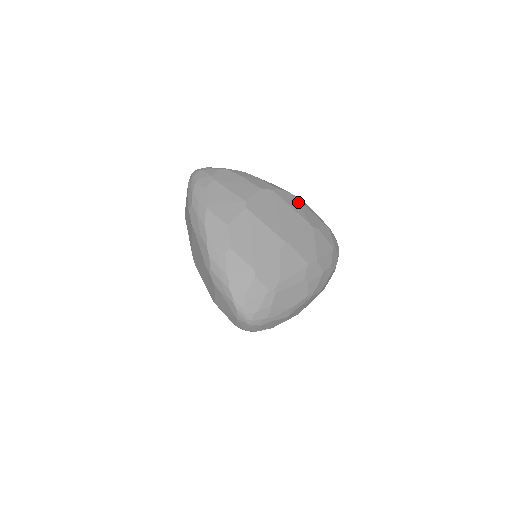
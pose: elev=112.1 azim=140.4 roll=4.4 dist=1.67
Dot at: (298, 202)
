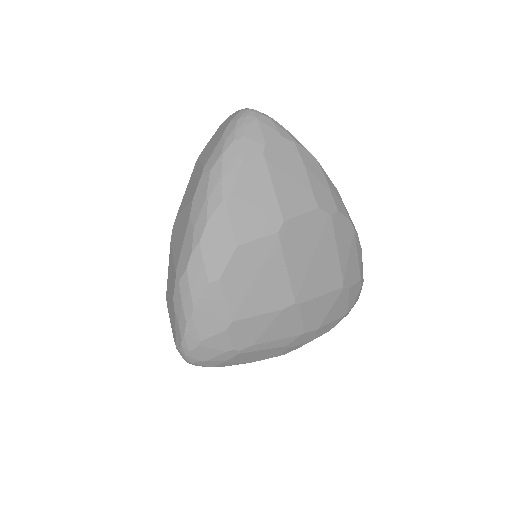
Dot at: (351, 240)
